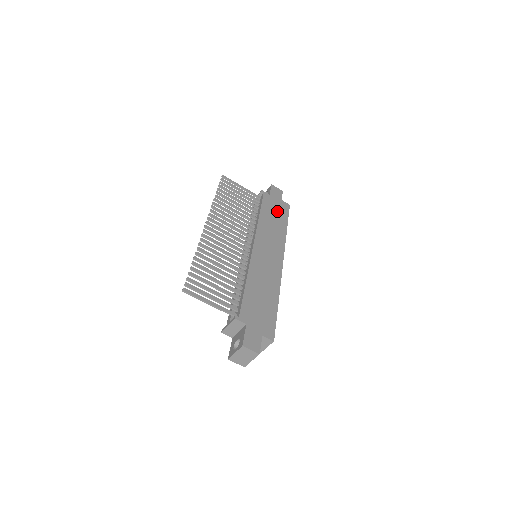
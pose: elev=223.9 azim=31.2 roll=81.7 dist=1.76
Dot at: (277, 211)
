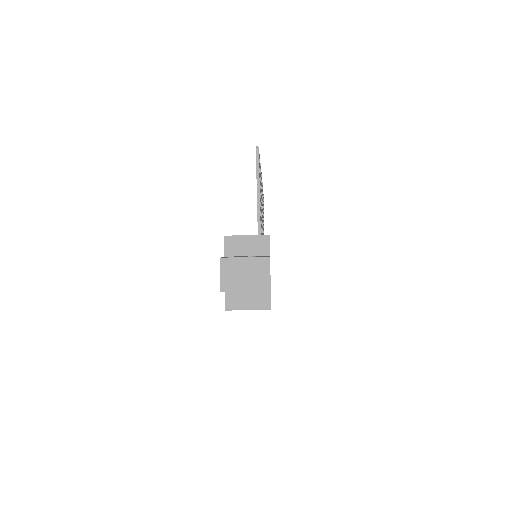
Dot at: occluded
